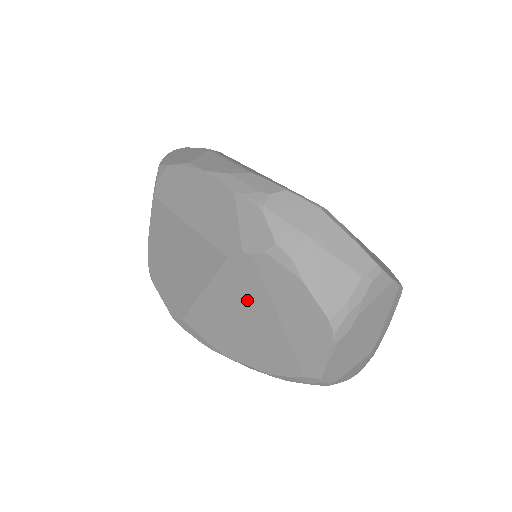
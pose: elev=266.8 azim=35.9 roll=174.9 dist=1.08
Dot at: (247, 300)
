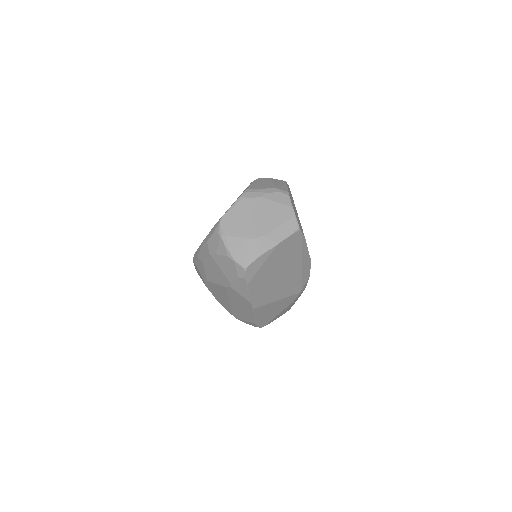
Dot at: occluded
